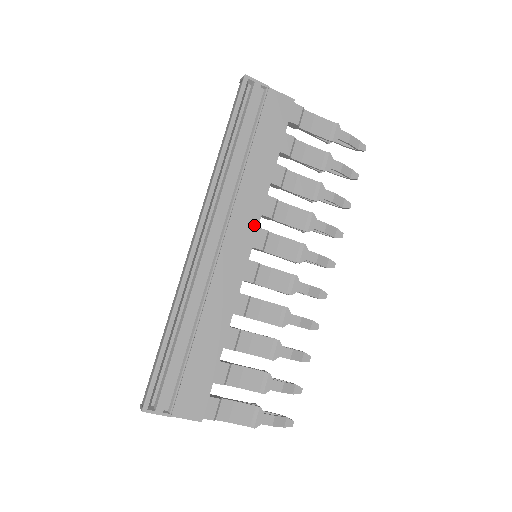
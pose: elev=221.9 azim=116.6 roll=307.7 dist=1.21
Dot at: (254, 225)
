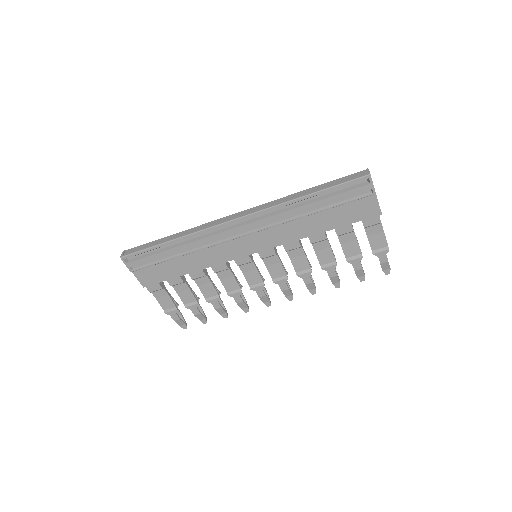
Dot at: (272, 245)
